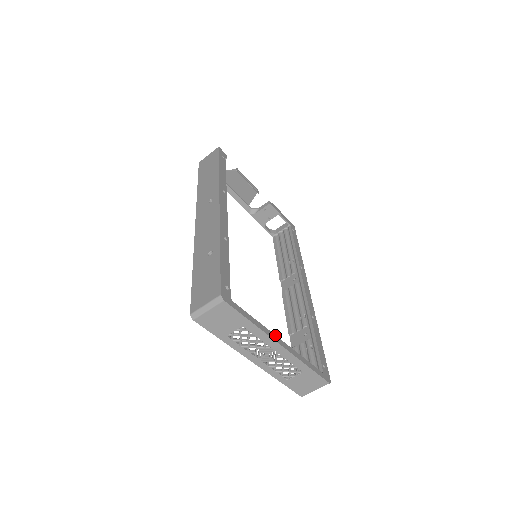
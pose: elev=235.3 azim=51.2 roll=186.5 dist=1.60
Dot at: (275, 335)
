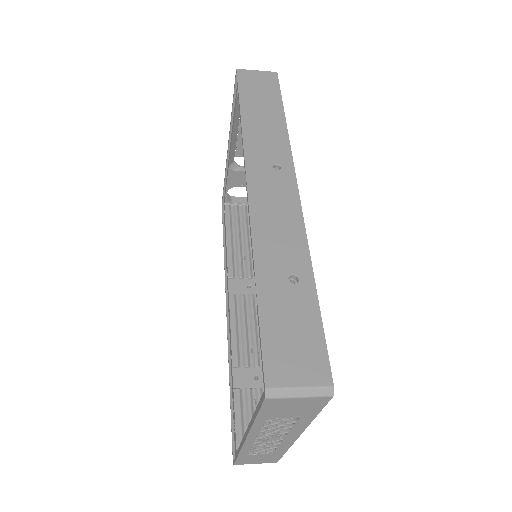
Dot at: occluded
